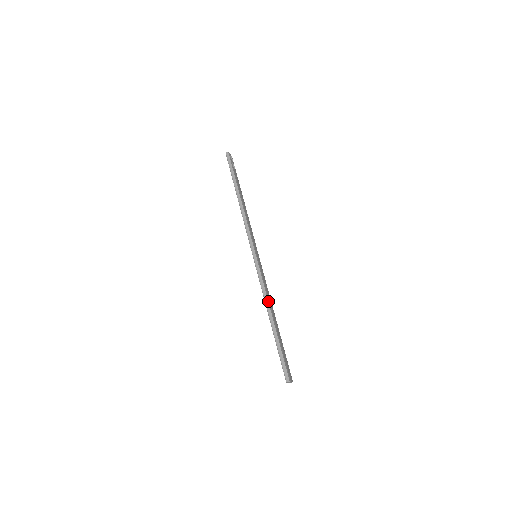
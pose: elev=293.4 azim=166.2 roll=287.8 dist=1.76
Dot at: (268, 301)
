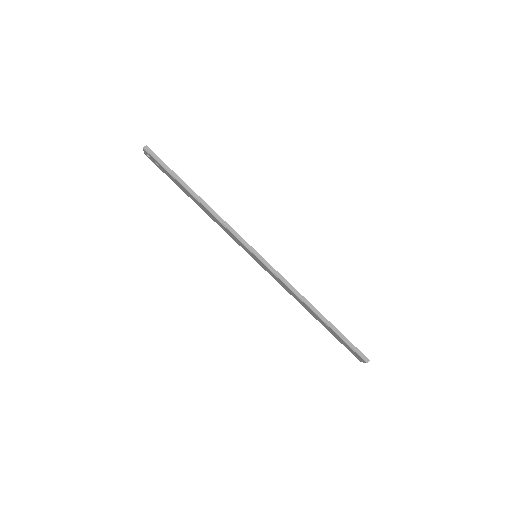
Dot at: (303, 297)
